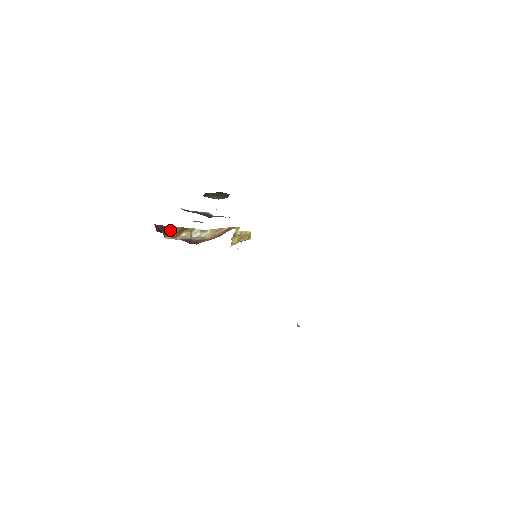
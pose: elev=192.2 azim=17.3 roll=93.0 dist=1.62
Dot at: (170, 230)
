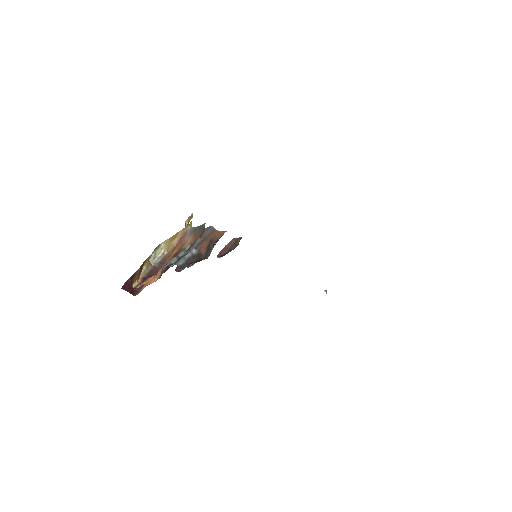
Dot at: (133, 277)
